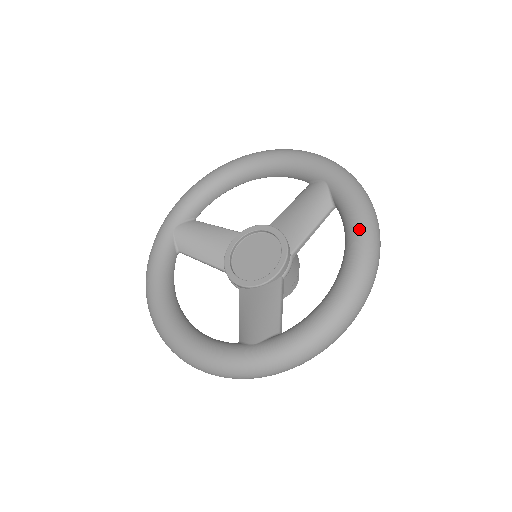
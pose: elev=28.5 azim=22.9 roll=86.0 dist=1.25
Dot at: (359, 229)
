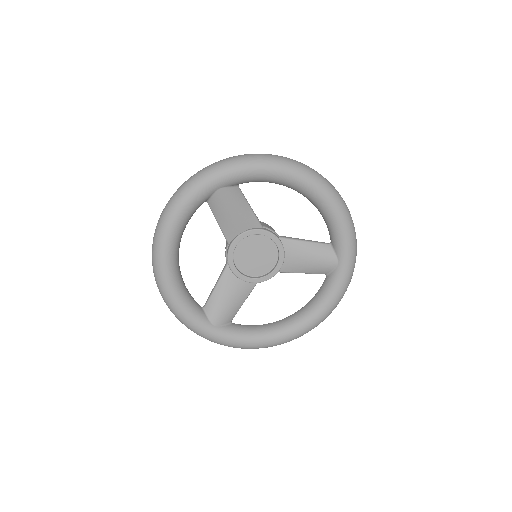
Dot at: (322, 314)
